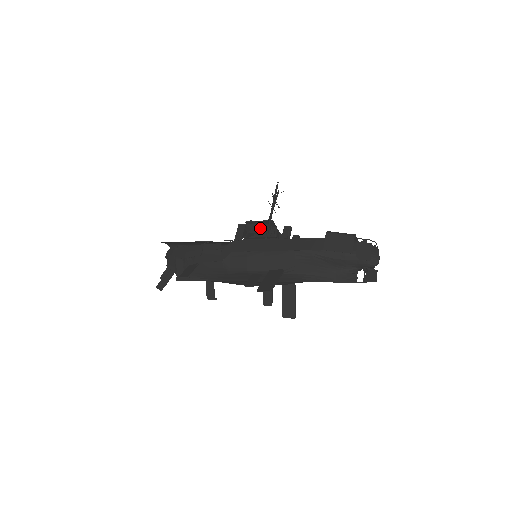
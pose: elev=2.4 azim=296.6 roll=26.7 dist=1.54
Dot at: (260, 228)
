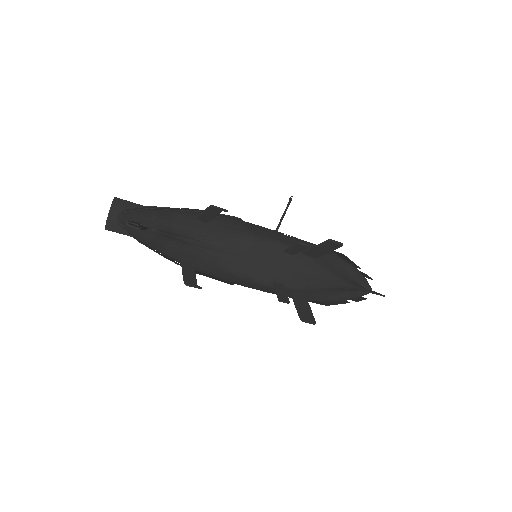
Dot at: occluded
